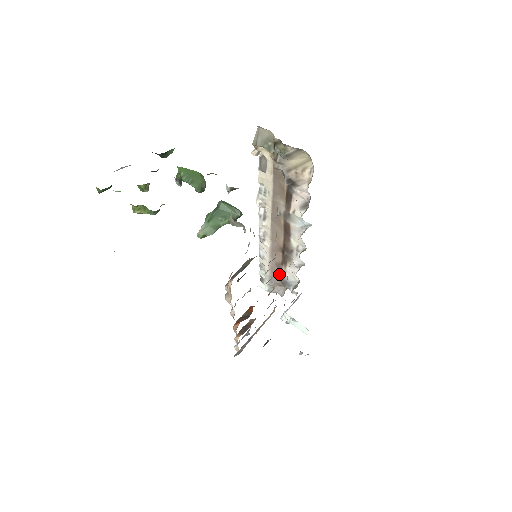
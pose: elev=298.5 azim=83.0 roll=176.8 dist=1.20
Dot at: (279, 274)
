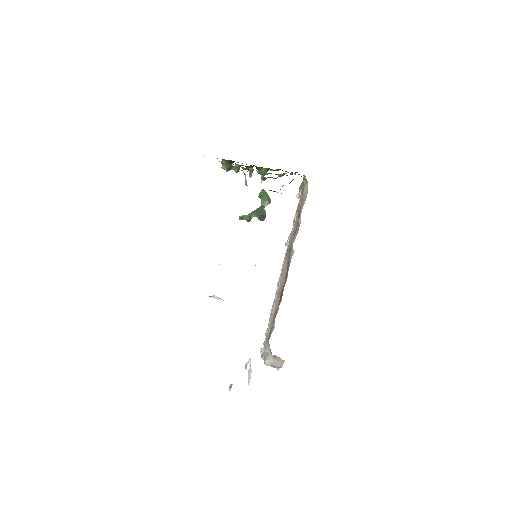
Dot at: occluded
